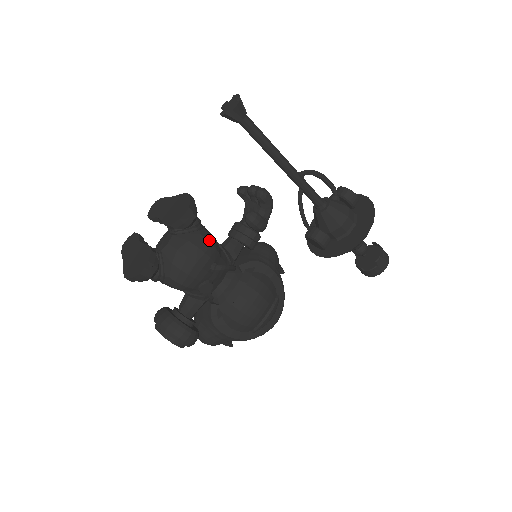
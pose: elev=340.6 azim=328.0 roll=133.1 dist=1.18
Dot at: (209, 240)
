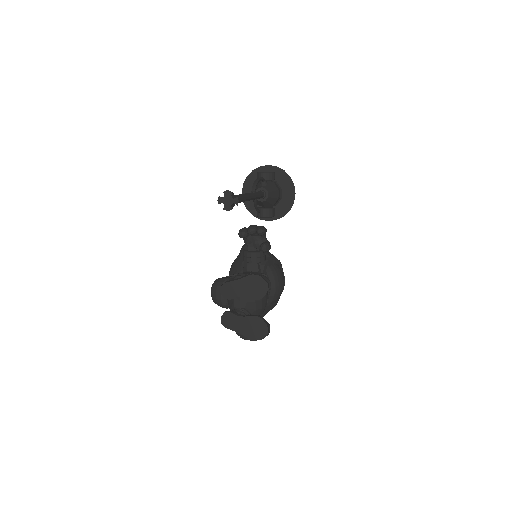
Dot at: occluded
